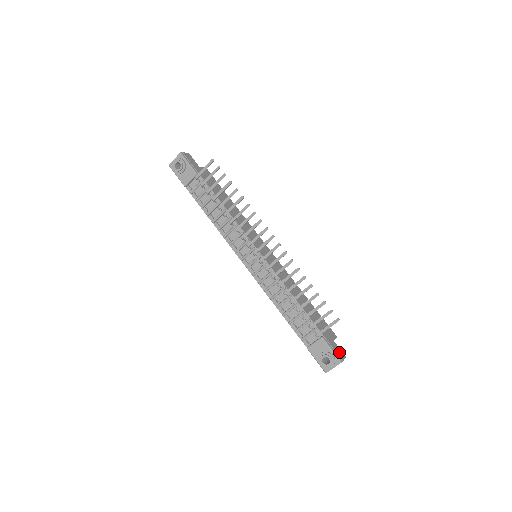
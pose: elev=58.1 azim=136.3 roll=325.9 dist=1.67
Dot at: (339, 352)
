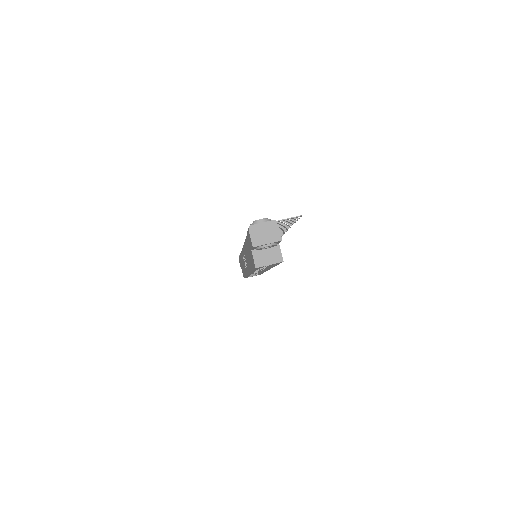
Dot at: occluded
